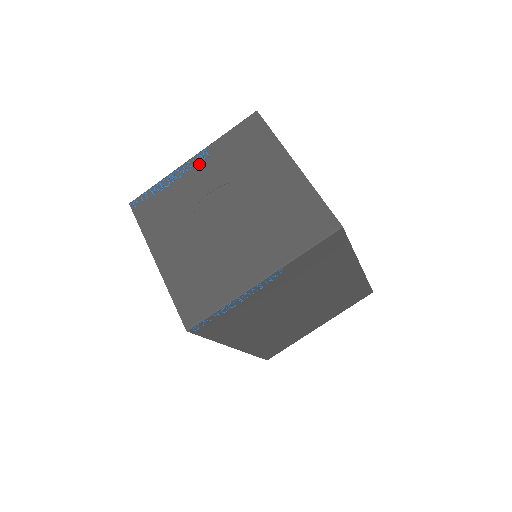
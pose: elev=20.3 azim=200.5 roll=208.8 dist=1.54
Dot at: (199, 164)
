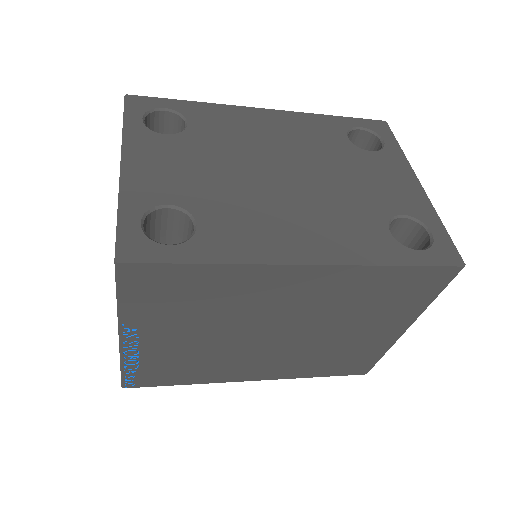
Dot at: occluded
